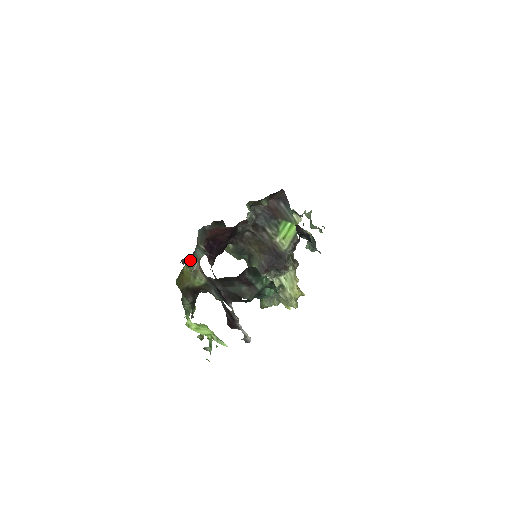
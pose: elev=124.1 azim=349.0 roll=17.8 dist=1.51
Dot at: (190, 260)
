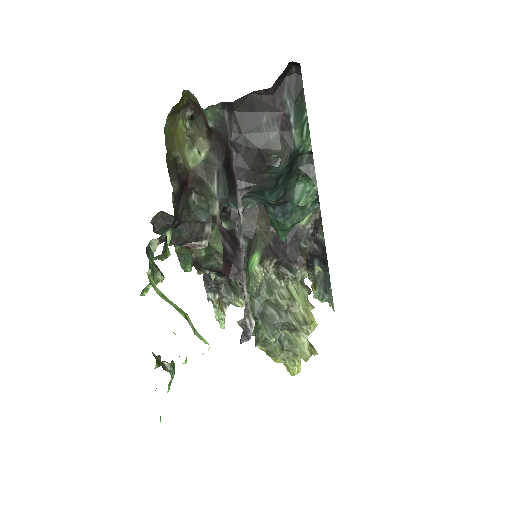
Dot at: (189, 120)
